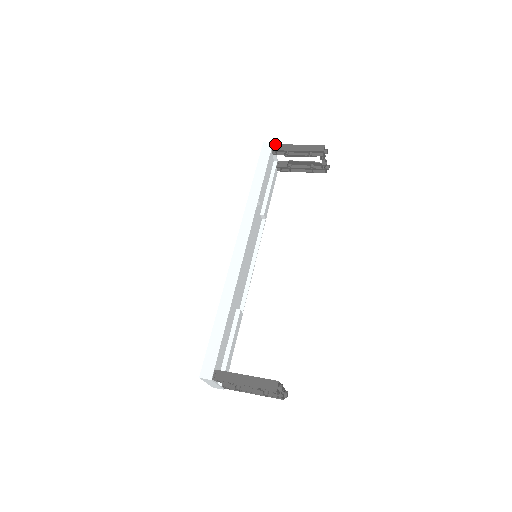
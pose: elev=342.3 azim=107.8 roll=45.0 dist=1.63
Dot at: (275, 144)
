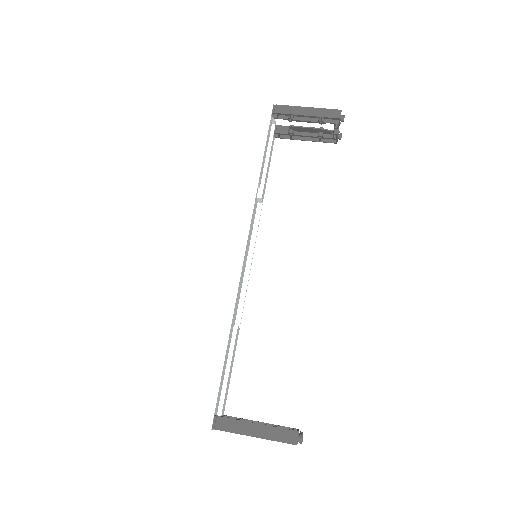
Dot at: (276, 104)
